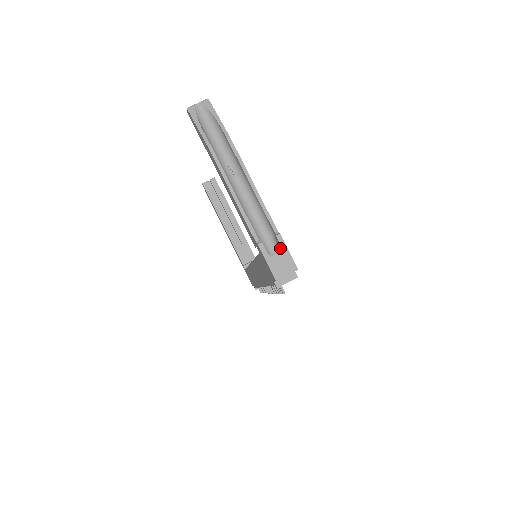
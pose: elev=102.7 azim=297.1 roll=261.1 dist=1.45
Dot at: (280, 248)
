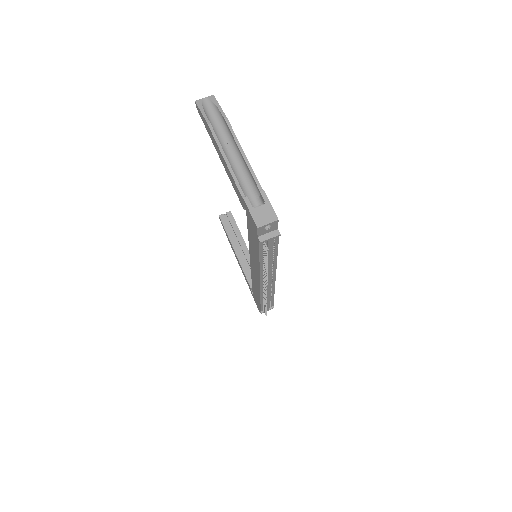
Dot at: occluded
